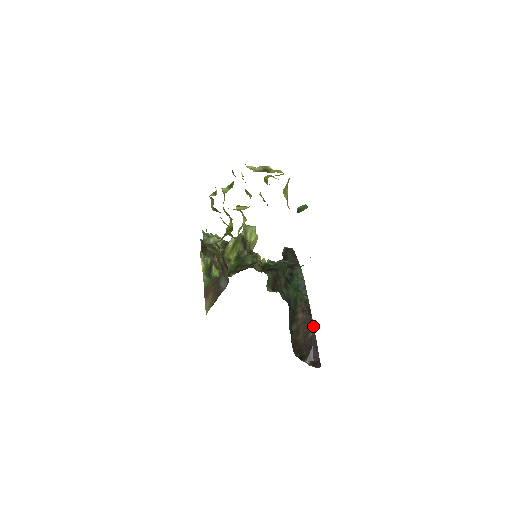
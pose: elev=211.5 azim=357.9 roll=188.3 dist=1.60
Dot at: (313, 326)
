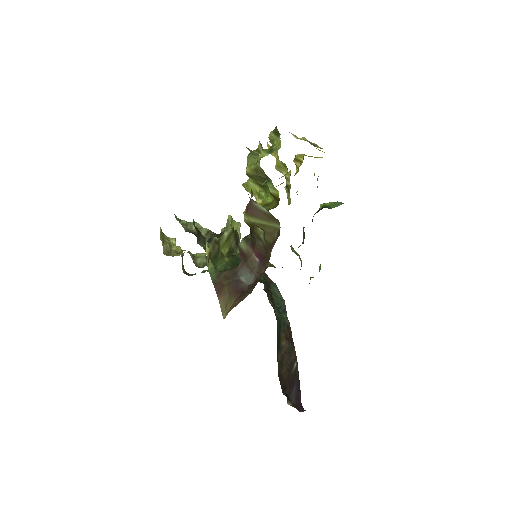
Dot at: (296, 358)
